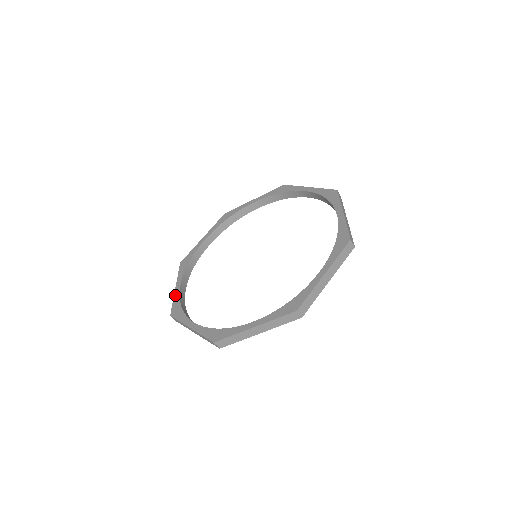
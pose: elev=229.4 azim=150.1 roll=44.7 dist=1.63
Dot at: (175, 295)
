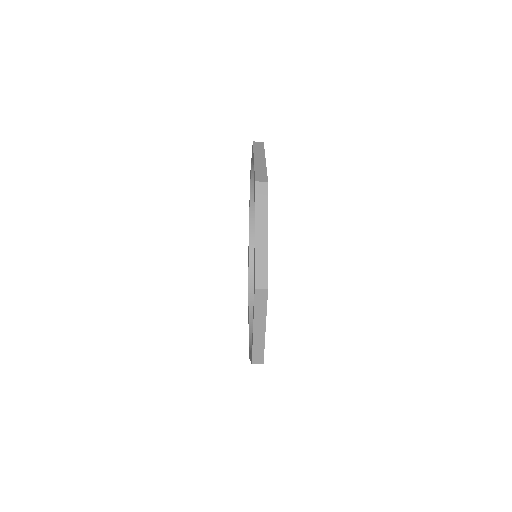
Dot at: occluded
